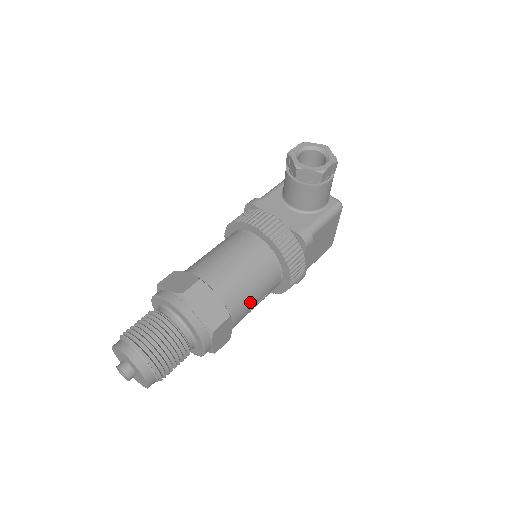
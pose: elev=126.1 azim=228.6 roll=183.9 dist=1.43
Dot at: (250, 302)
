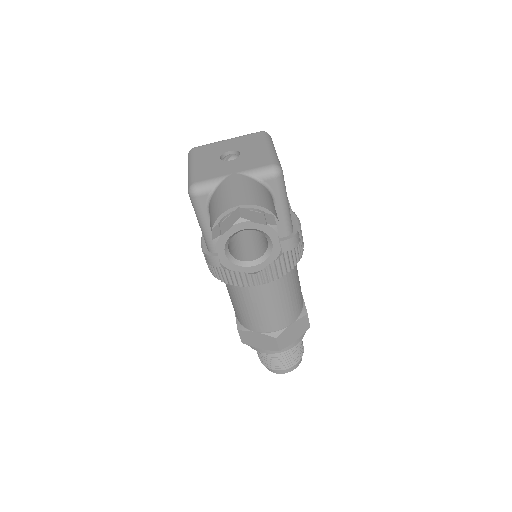
Dot at: (299, 286)
